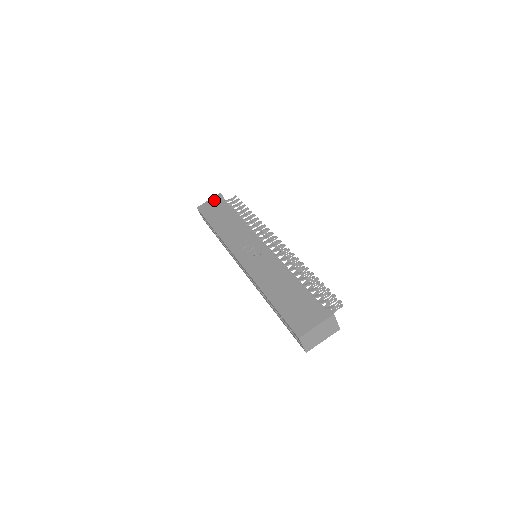
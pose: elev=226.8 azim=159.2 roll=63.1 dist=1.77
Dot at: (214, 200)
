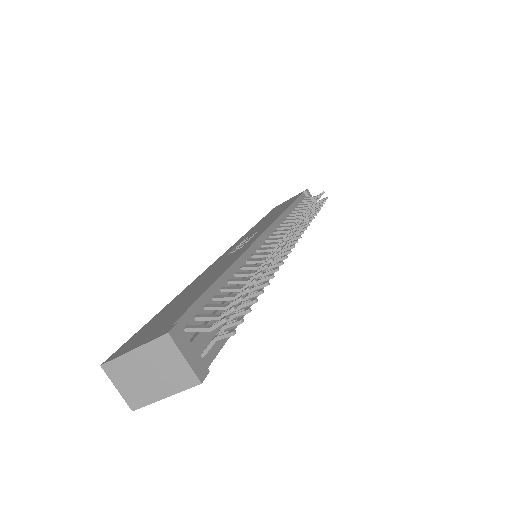
Dot at: (294, 197)
